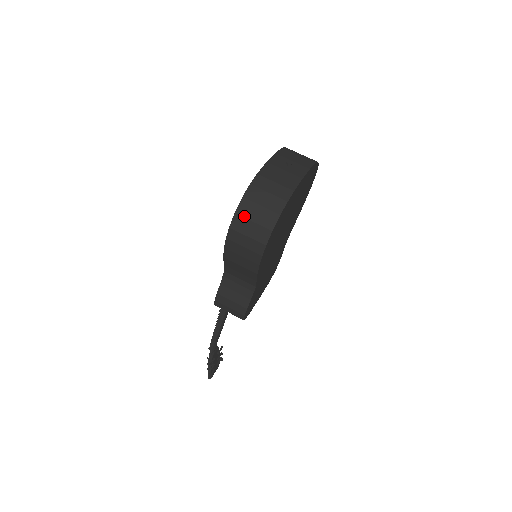
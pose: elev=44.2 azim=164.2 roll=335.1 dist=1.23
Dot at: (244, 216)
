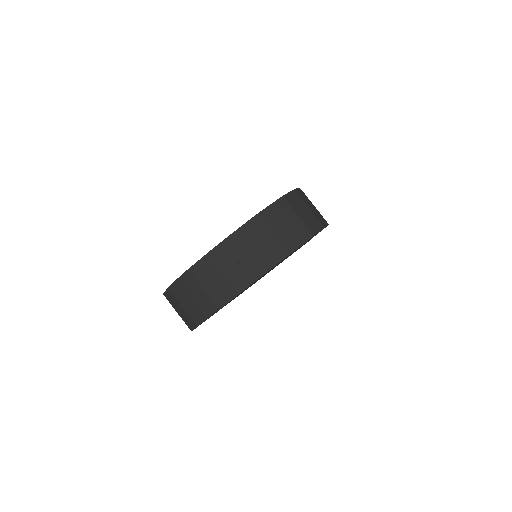
Dot at: (170, 303)
